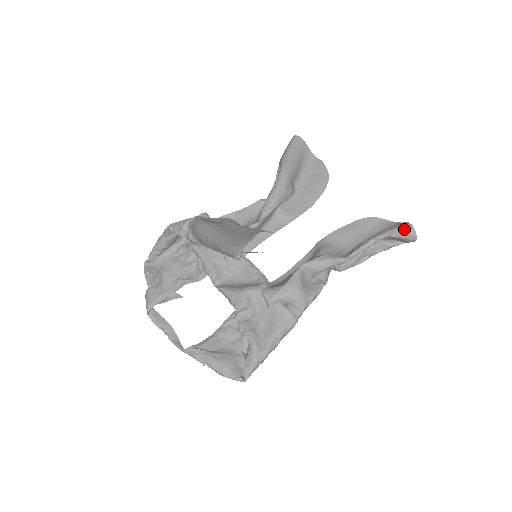
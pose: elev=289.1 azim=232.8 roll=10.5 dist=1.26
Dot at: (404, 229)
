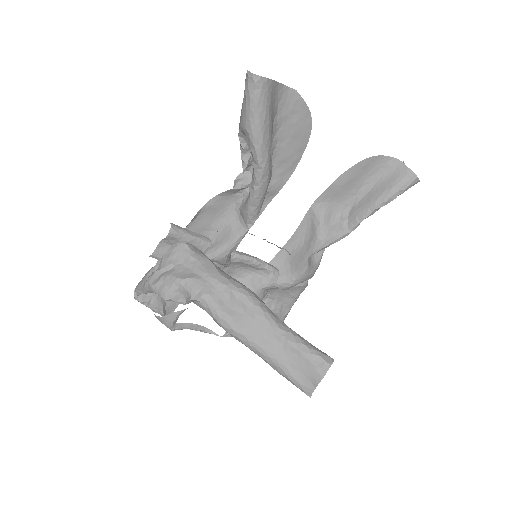
Dot at: (409, 186)
